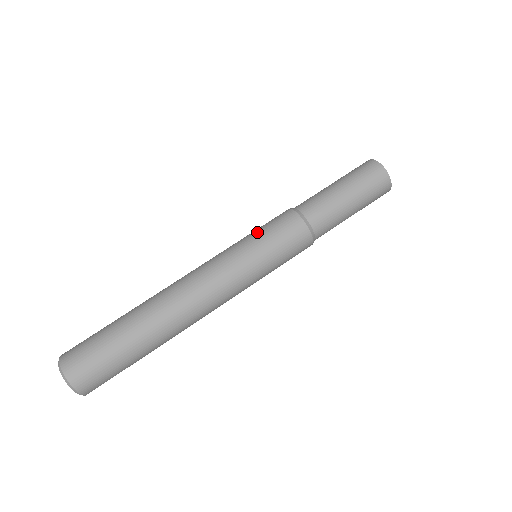
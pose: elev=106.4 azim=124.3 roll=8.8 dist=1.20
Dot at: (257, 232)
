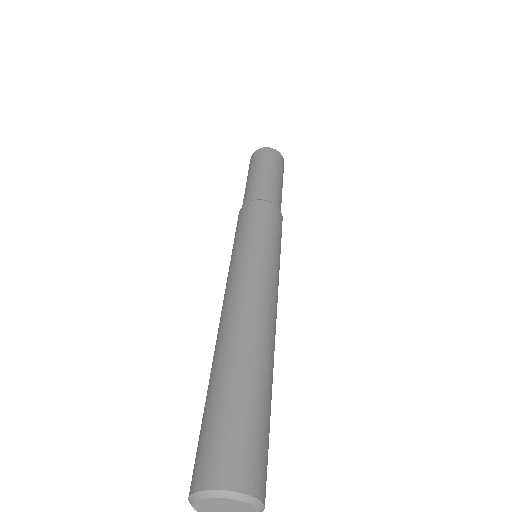
Dot at: (237, 235)
